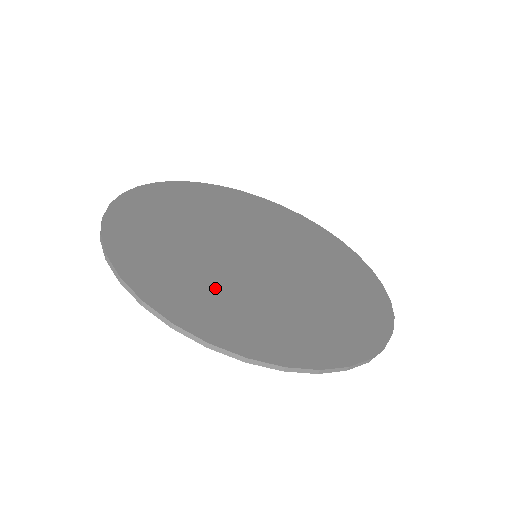
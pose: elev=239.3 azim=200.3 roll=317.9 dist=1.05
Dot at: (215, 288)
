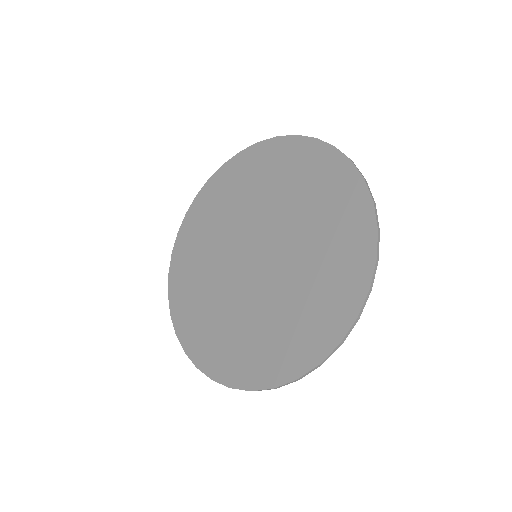
Dot at: (201, 279)
